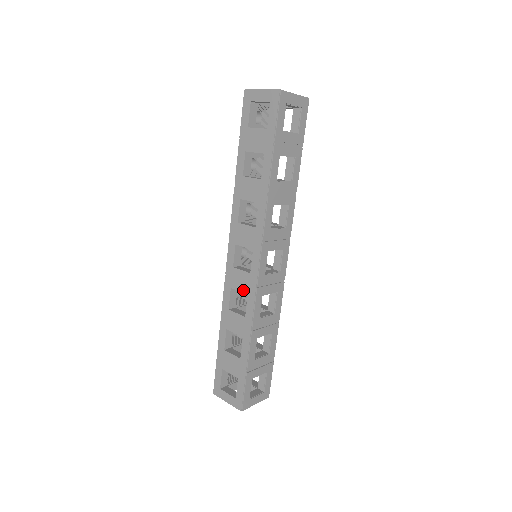
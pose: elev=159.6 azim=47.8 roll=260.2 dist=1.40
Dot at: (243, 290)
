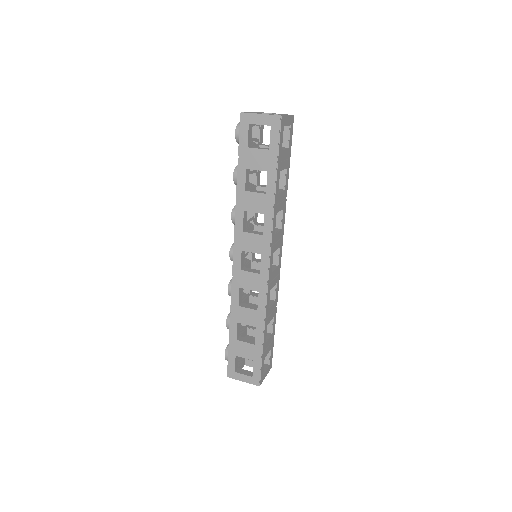
Dot at: (253, 288)
